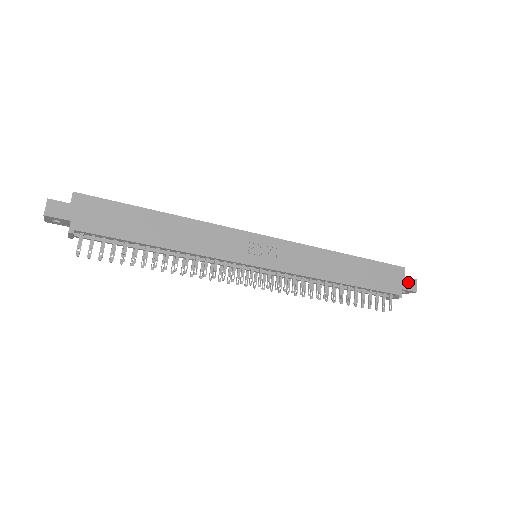
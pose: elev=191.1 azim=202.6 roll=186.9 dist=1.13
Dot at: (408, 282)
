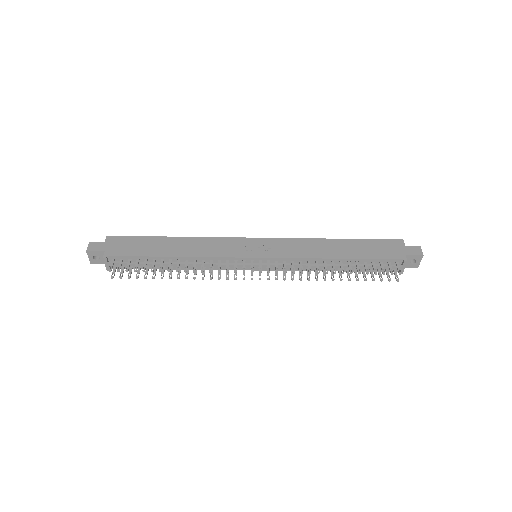
Dot at: (411, 249)
